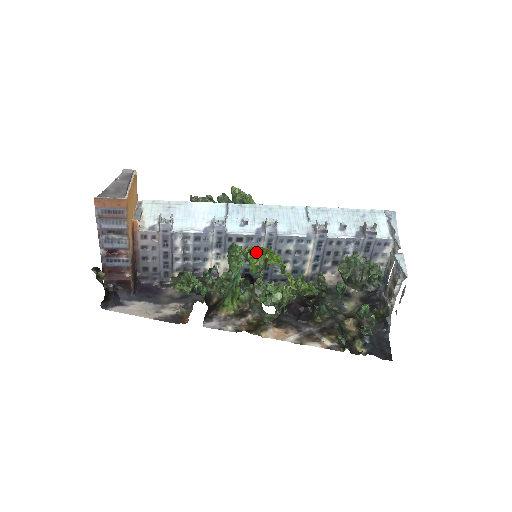
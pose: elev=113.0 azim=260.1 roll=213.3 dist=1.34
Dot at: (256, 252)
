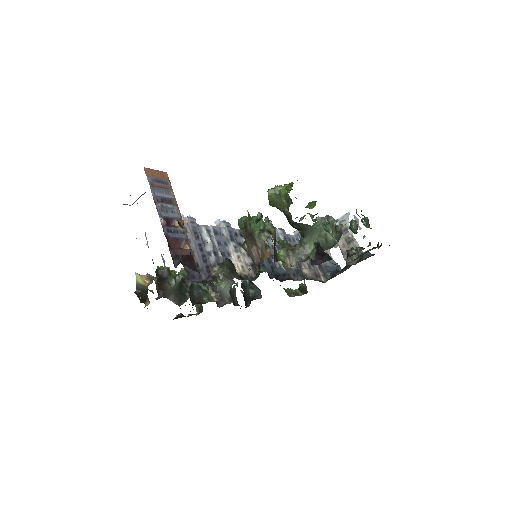
Dot at: occluded
